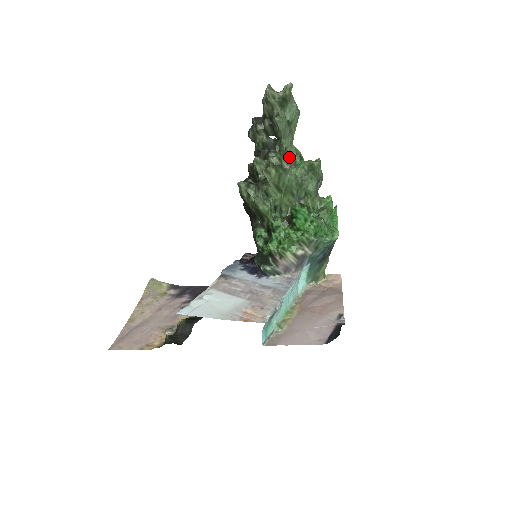
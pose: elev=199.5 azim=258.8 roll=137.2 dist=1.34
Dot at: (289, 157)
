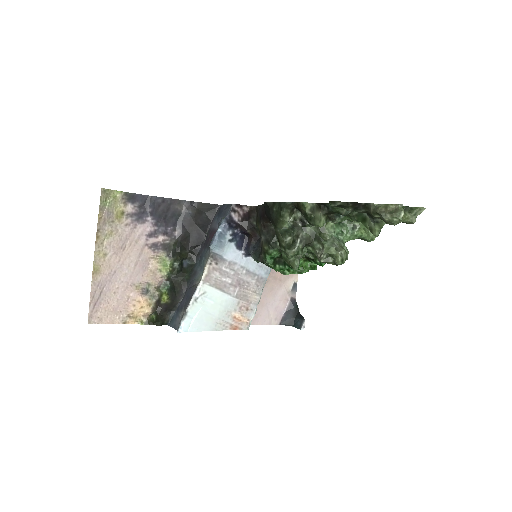
Dot at: occluded
